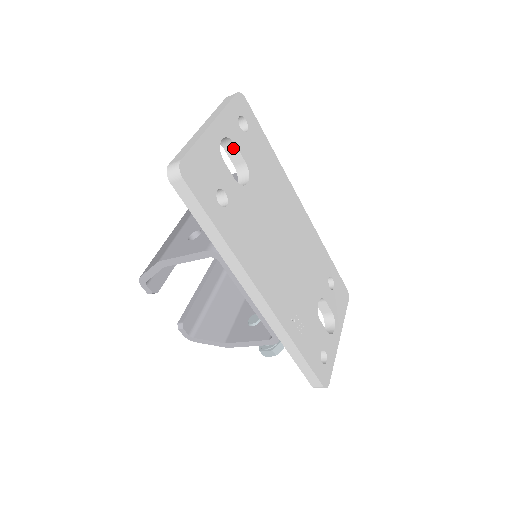
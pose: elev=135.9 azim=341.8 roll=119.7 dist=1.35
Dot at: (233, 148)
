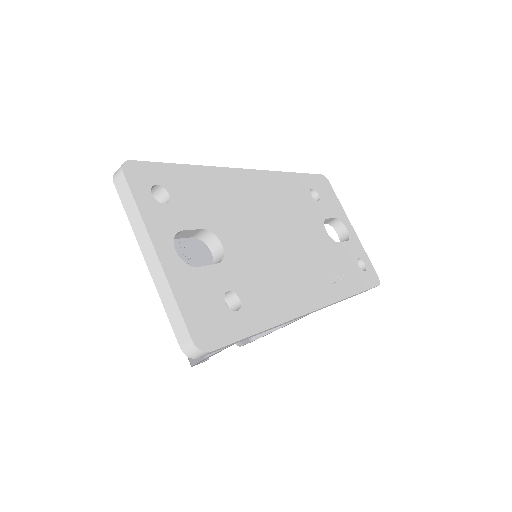
Dot at: (181, 233)
